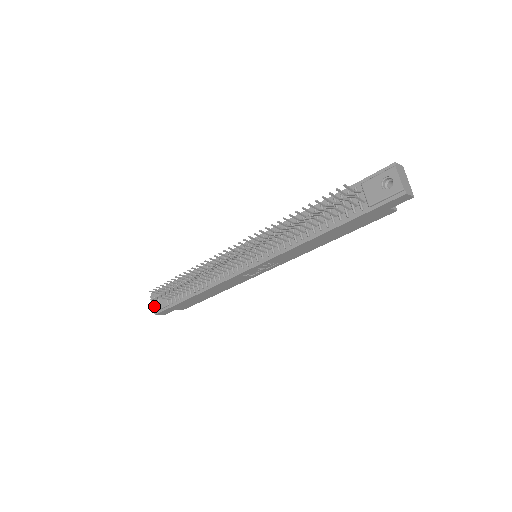
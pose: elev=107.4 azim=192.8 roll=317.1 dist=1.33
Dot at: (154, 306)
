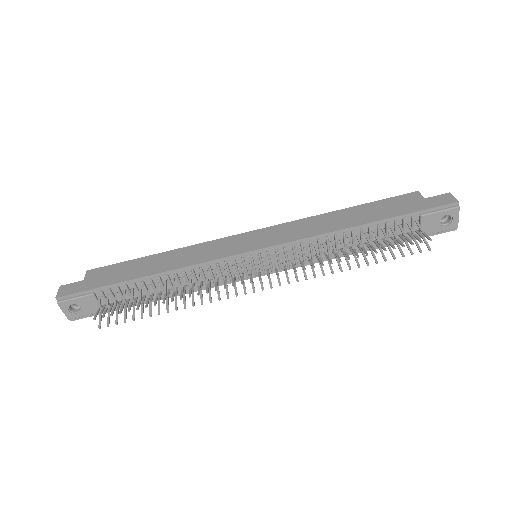
Dot at: (70, 314)
